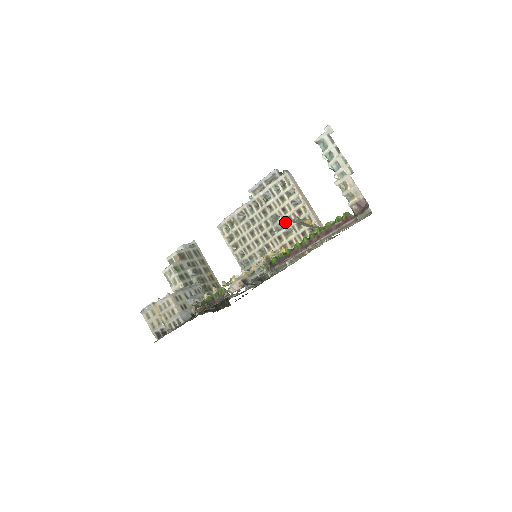
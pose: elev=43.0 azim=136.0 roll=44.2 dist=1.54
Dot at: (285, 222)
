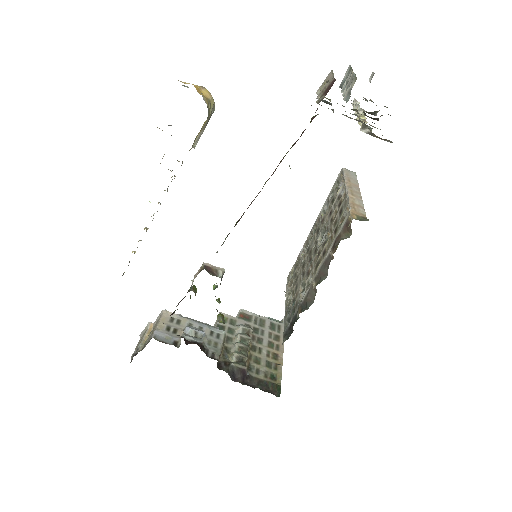
Dot at: (327, 228)
